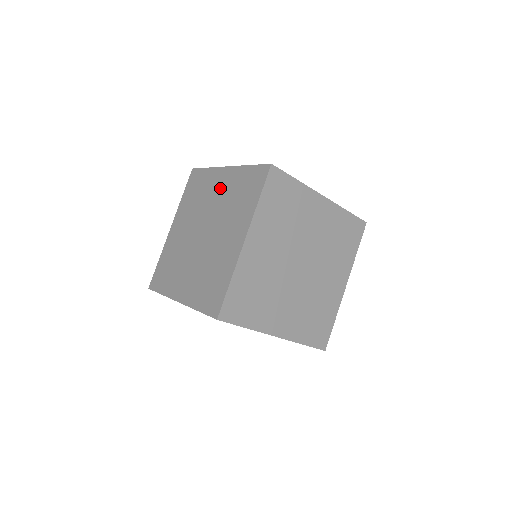
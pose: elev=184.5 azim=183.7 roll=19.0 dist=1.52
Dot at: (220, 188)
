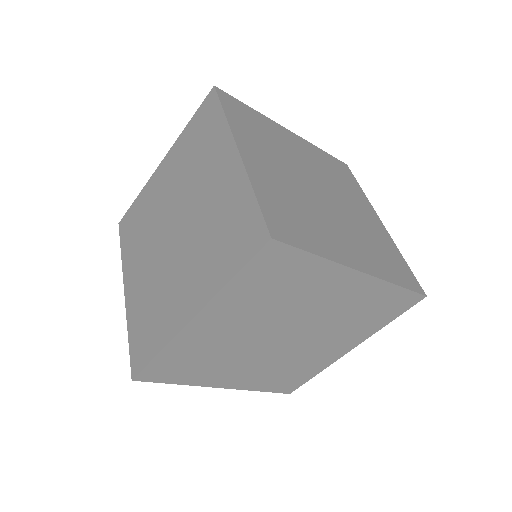
Dot at: (166, 179)
